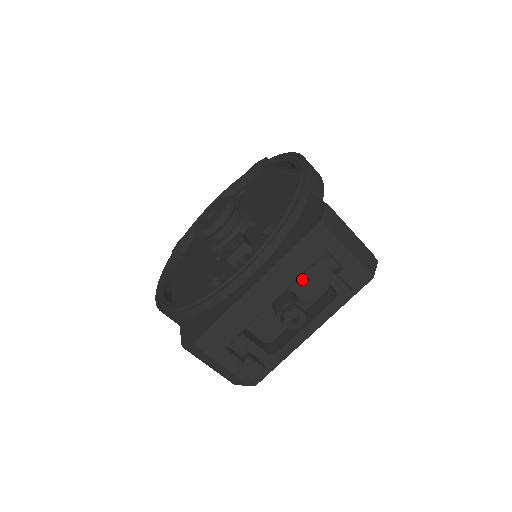
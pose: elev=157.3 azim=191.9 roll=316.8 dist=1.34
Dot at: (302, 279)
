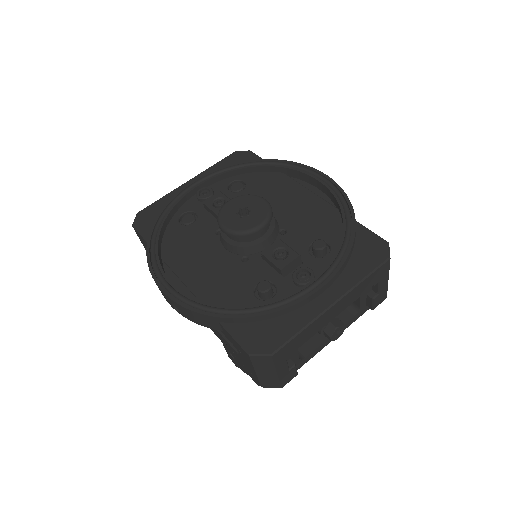
Dot at: occluded
